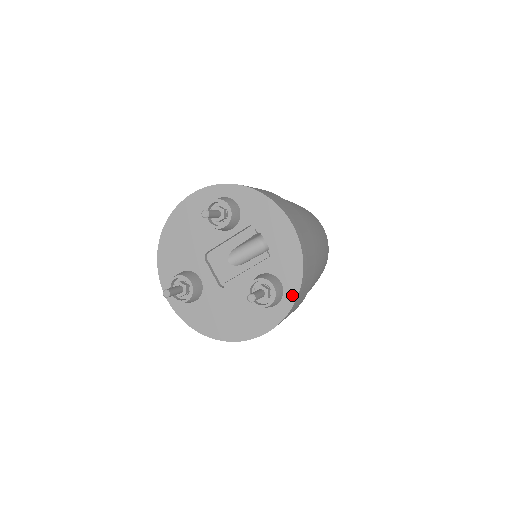
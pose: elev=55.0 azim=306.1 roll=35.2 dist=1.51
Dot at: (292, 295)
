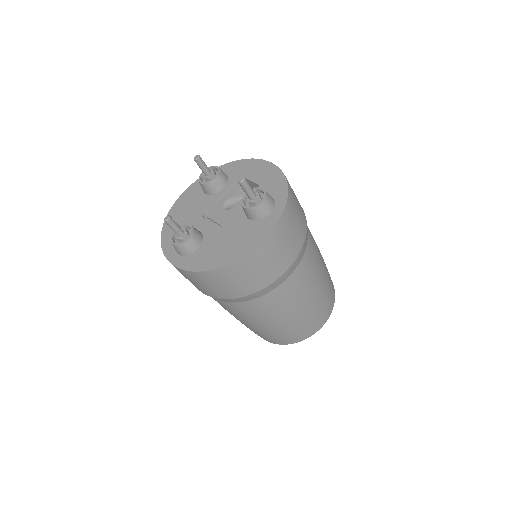
Dot at: (283, 199)
